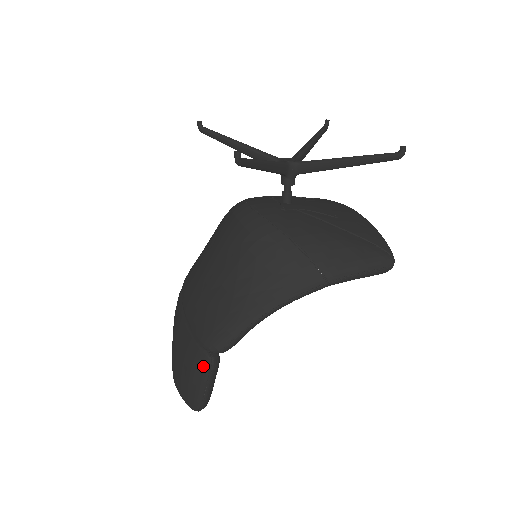
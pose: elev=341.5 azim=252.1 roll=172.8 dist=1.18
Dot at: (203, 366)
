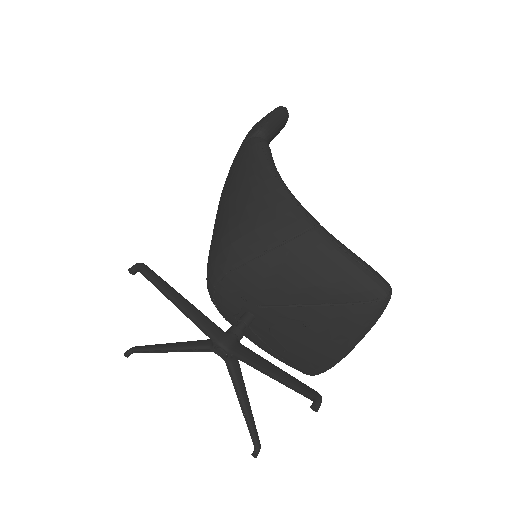
Dot at: occluded
